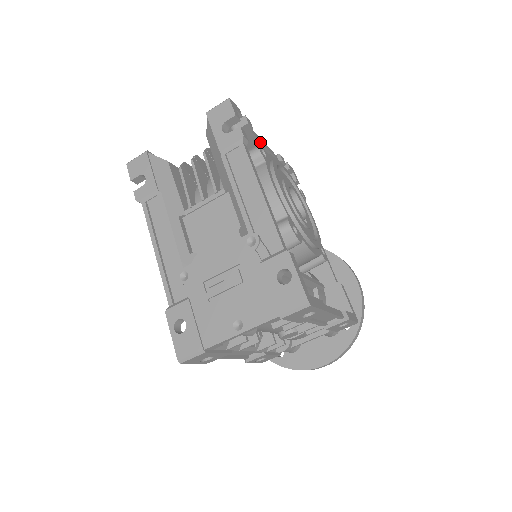
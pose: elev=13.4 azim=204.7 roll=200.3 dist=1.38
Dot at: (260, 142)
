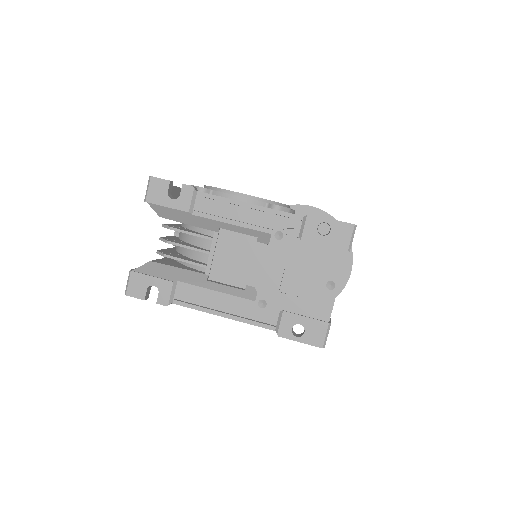
Dot at: (179, 188)
